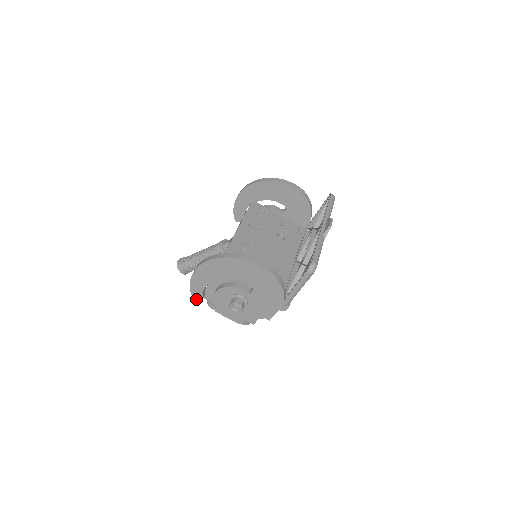
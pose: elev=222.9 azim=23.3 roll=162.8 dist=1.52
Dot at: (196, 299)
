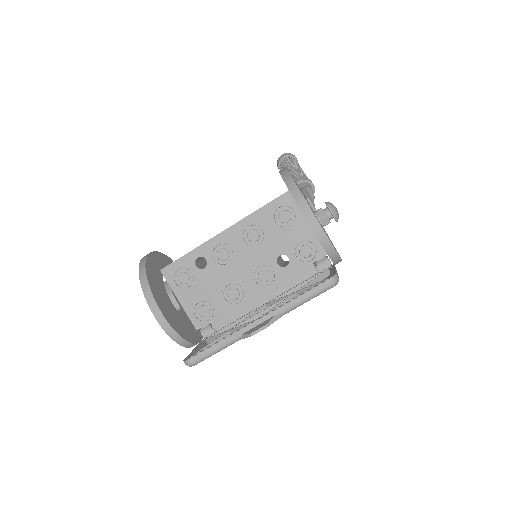
Dot at: occluded
